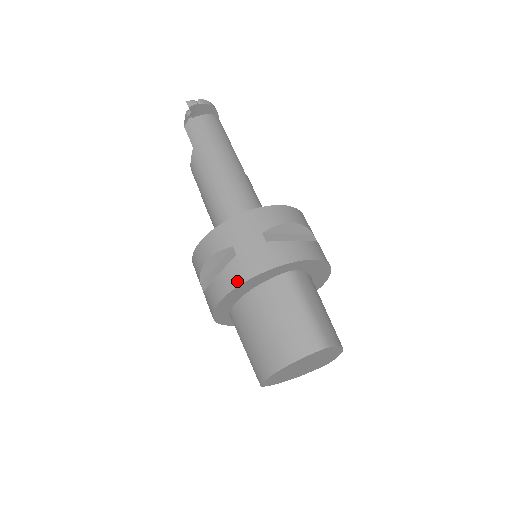
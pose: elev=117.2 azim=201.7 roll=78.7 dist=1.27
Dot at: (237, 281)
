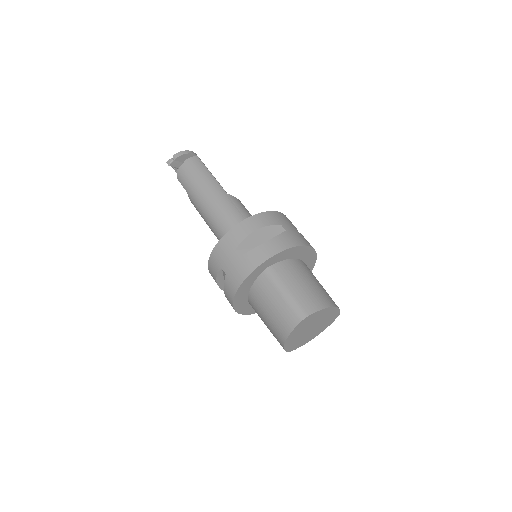
Dot at: (232, 293)
